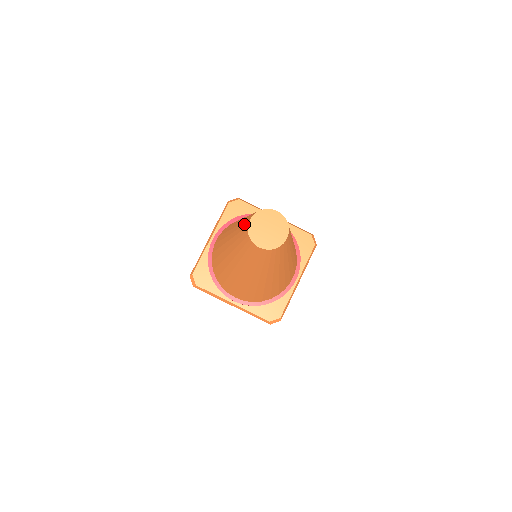
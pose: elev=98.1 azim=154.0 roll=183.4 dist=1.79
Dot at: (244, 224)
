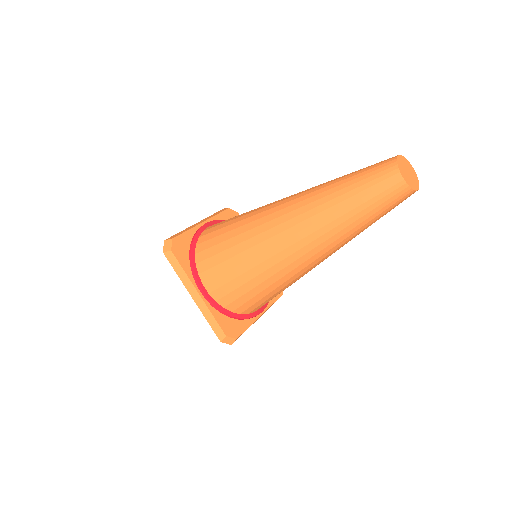
Dot at: (382, 192)
